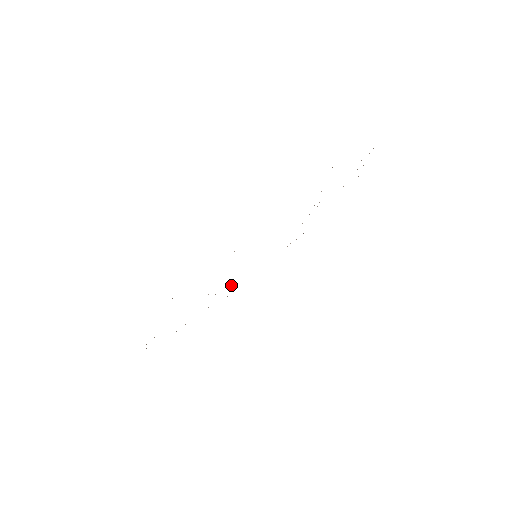
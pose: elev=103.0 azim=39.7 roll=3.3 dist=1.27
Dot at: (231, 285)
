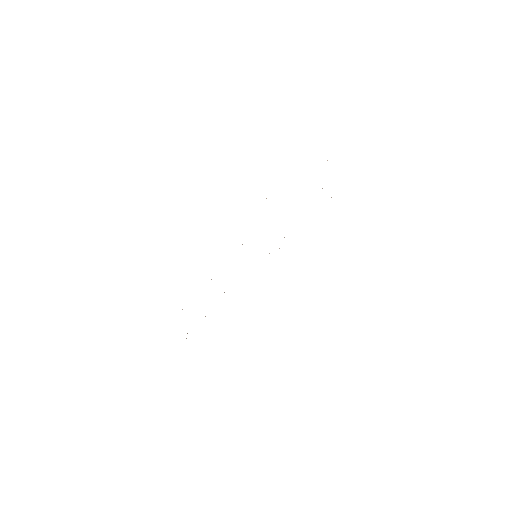
Dot at: occluded
